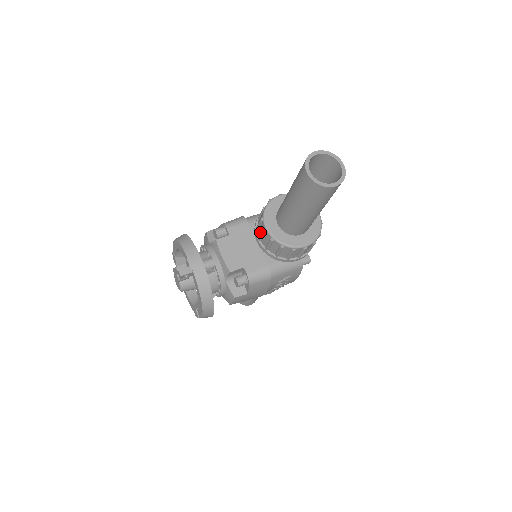
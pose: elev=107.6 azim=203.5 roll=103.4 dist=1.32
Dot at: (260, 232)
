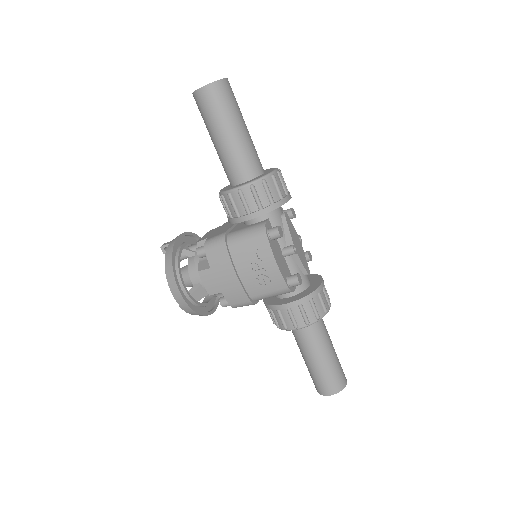
Dot at: occluded
